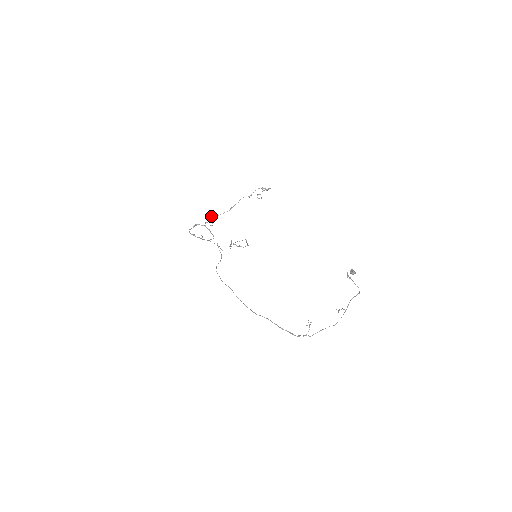
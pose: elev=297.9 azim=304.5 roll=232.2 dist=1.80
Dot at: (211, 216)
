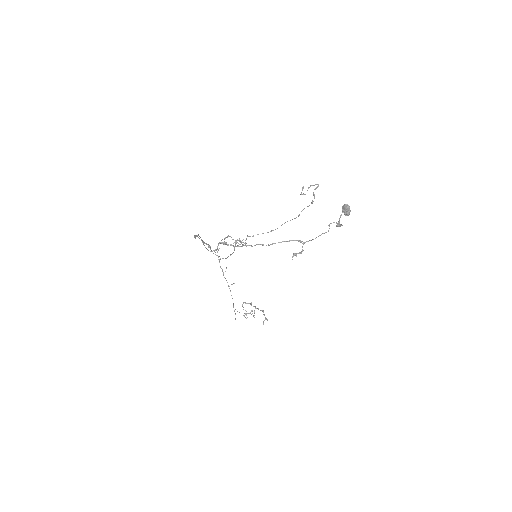
Dot at: (248, 236)
